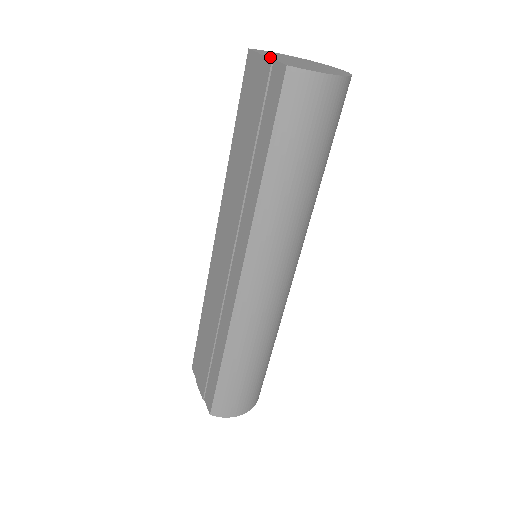
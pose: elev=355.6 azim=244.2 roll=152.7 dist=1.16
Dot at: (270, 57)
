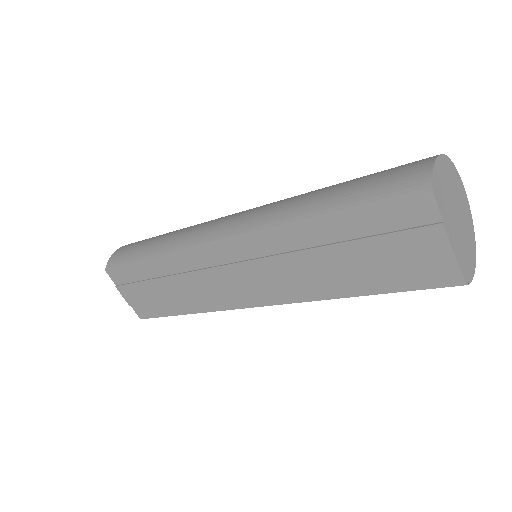
Dot at: (453, 244)
